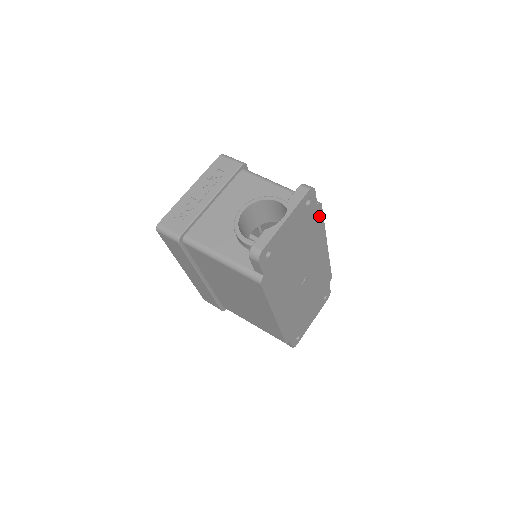
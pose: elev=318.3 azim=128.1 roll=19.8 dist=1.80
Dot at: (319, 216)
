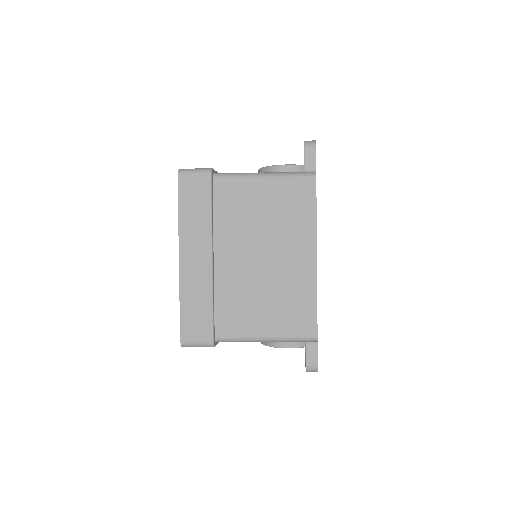
Dot at: occluded
